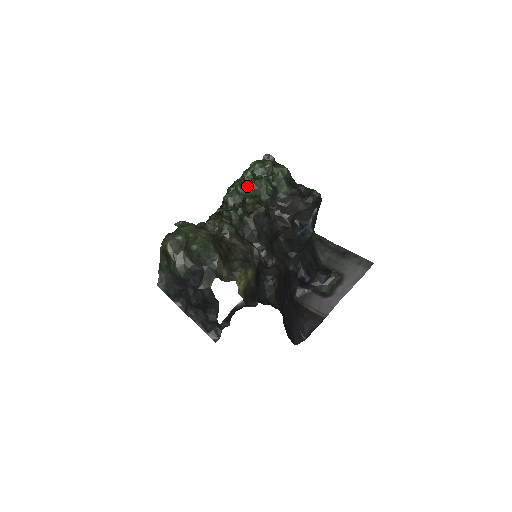
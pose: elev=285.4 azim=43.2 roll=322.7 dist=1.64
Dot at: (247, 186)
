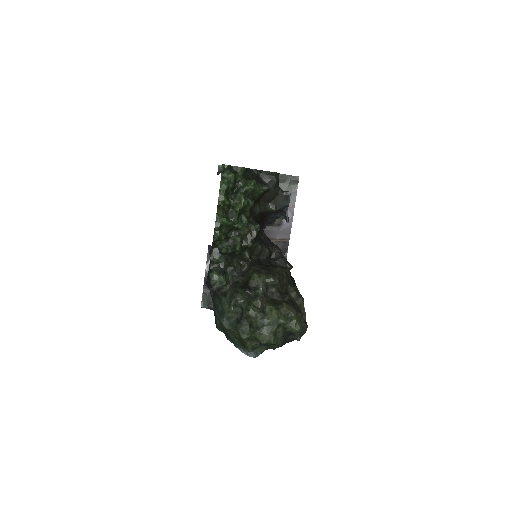
Dot at: (227, 212)
